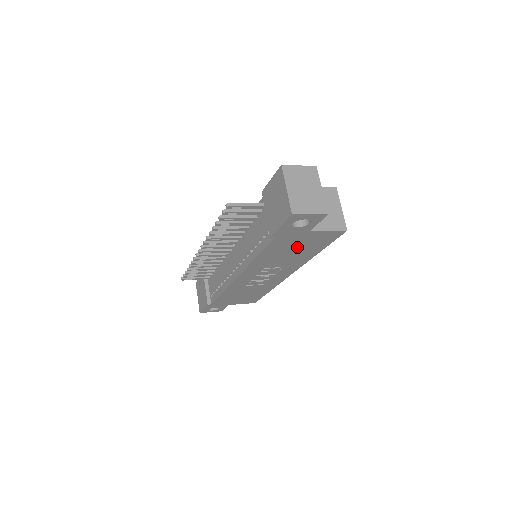
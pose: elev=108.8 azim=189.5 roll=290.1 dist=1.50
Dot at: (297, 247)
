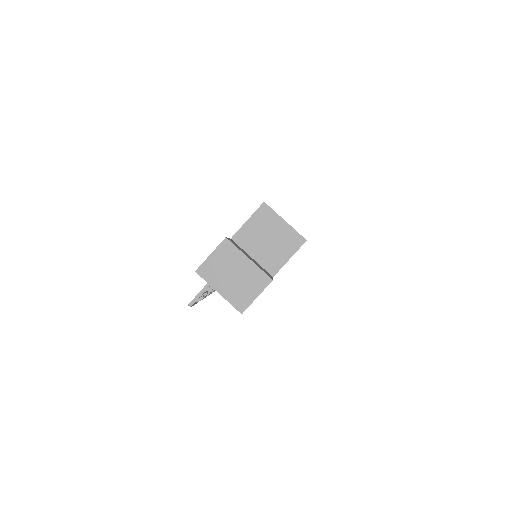
Dot at: occluded
